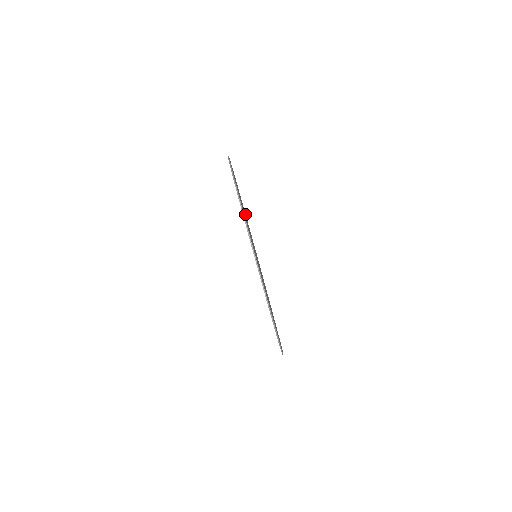
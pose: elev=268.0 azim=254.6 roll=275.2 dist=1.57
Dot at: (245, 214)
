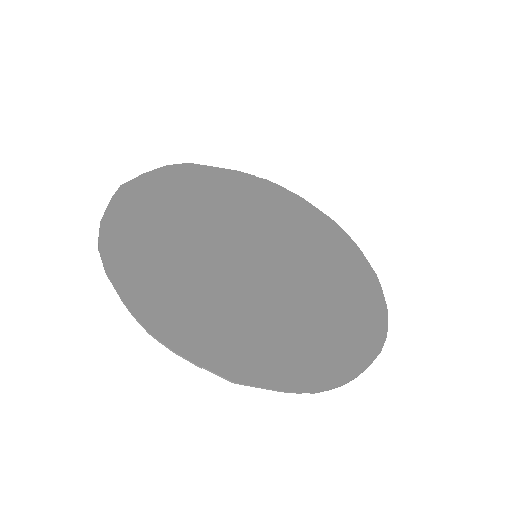
Dot at: (240, 189)
